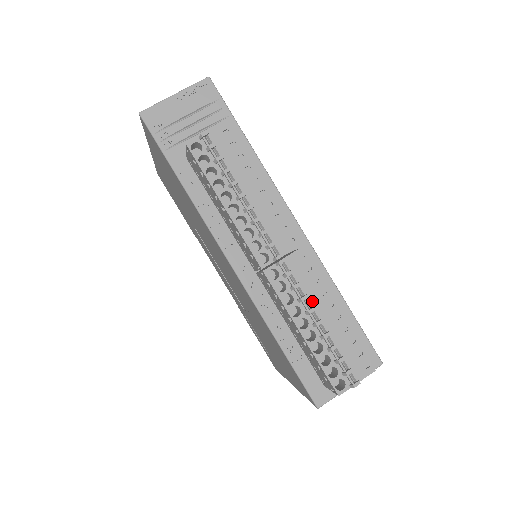
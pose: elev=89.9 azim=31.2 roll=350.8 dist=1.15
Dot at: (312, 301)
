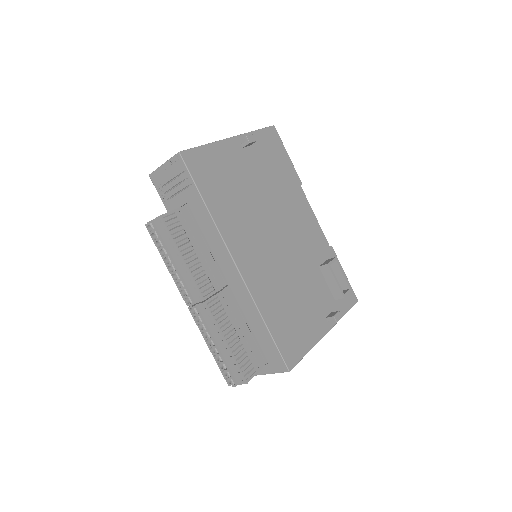
Dot at: (212, 333)
